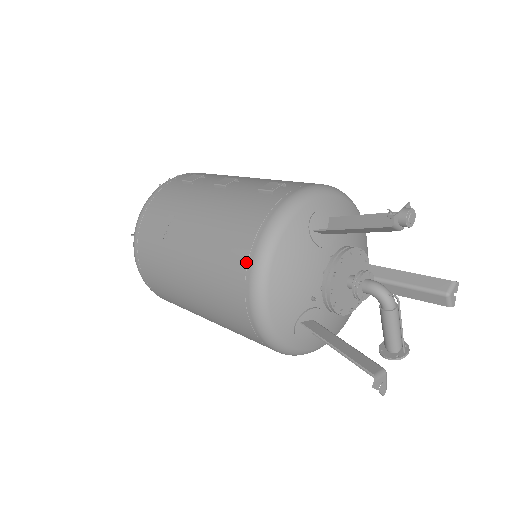
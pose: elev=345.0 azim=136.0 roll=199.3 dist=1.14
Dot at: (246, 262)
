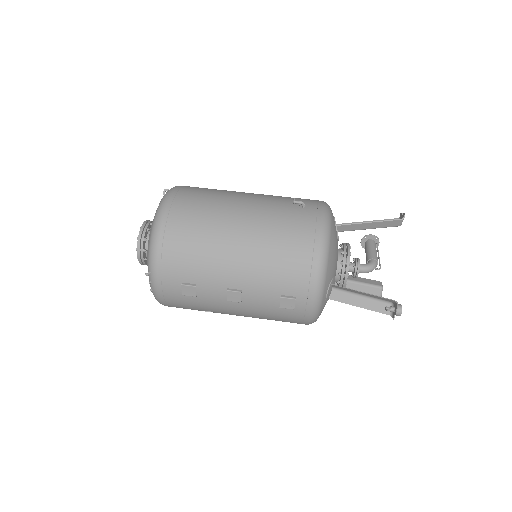
Dot at: occluded
